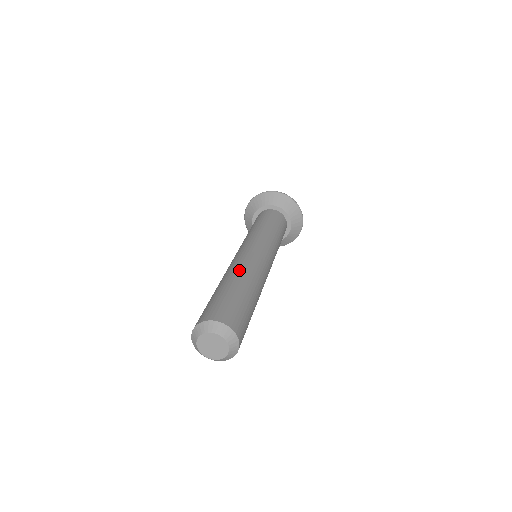
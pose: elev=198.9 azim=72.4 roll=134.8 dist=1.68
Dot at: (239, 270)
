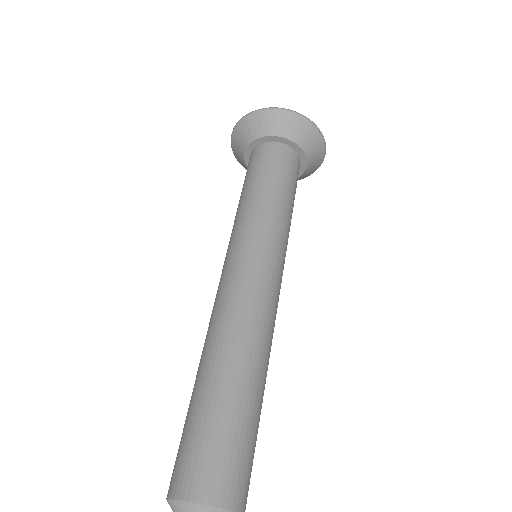
Dot at: (236, 340)
